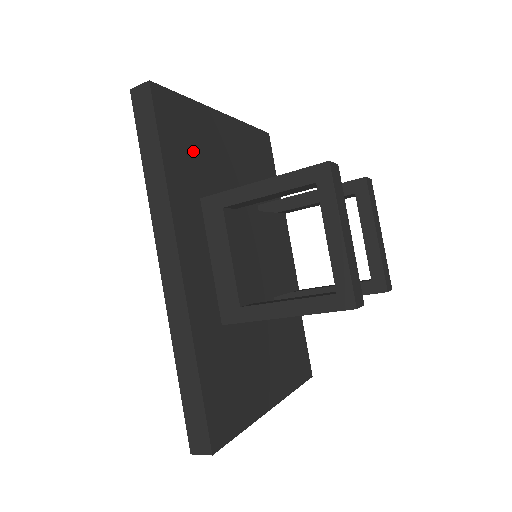
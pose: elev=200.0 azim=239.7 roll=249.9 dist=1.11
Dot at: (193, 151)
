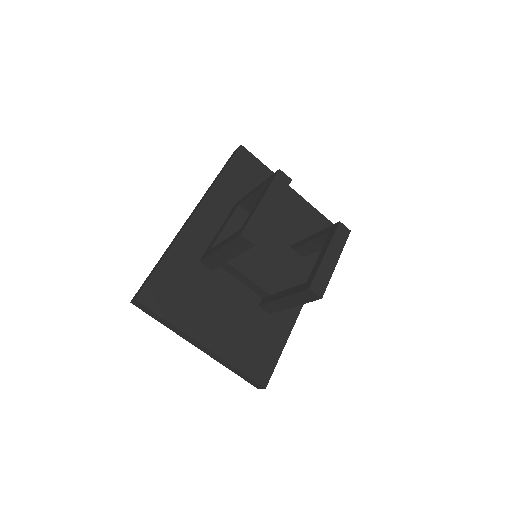
Dot at: (249, 185)
